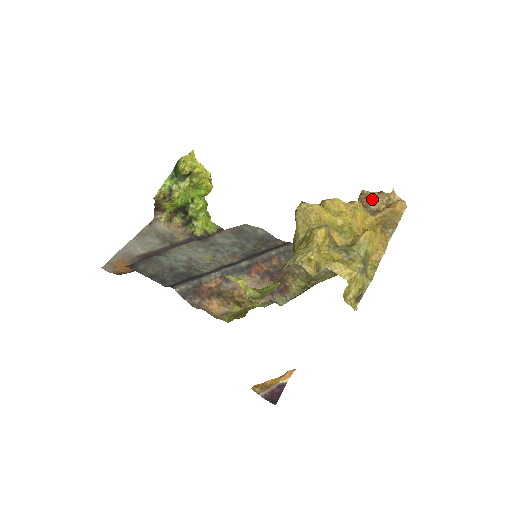
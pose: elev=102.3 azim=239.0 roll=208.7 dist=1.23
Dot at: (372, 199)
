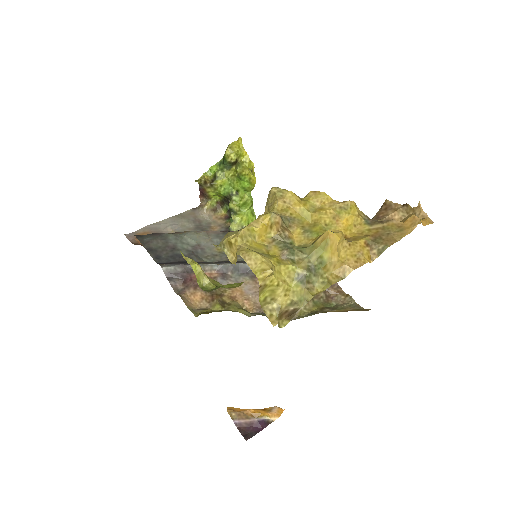
Dot at: (392, 211)
